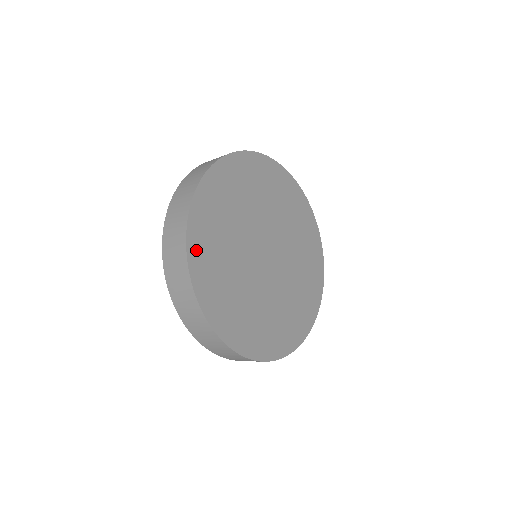
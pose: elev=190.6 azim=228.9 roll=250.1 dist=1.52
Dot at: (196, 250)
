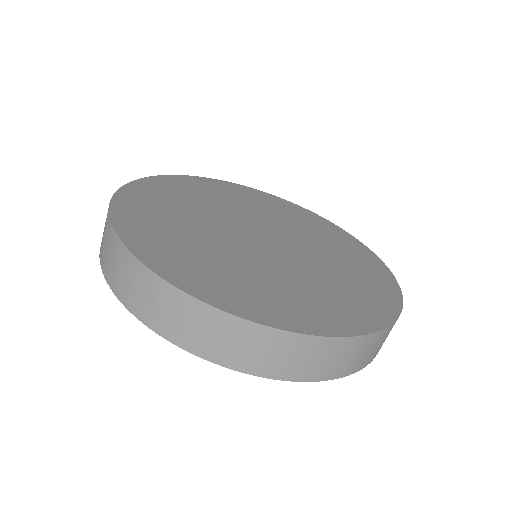
Dot at: (191, 181)
